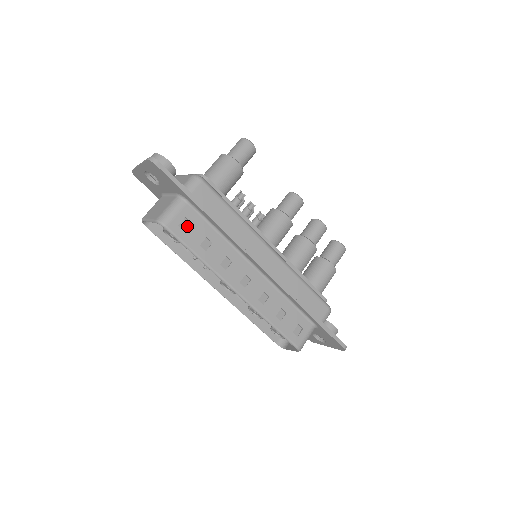
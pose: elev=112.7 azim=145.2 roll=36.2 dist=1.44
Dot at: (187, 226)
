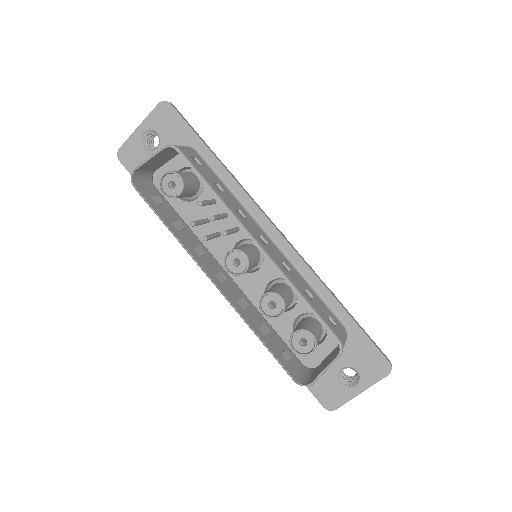
Dot at: (197, 164)
